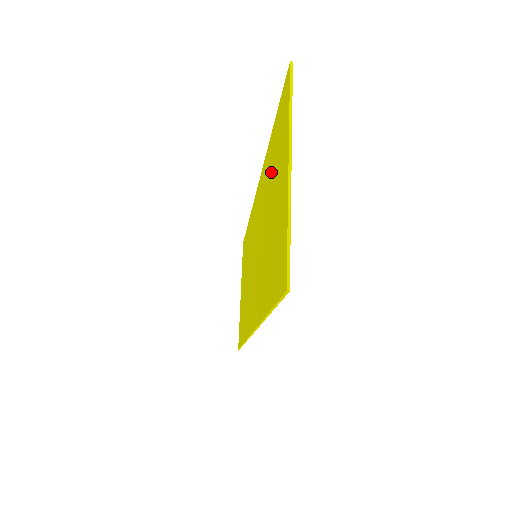
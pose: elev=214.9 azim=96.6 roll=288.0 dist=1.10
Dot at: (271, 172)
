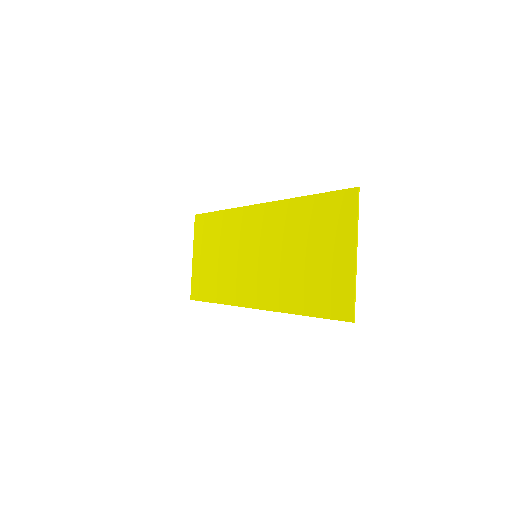
Dot at: (309, 226)
